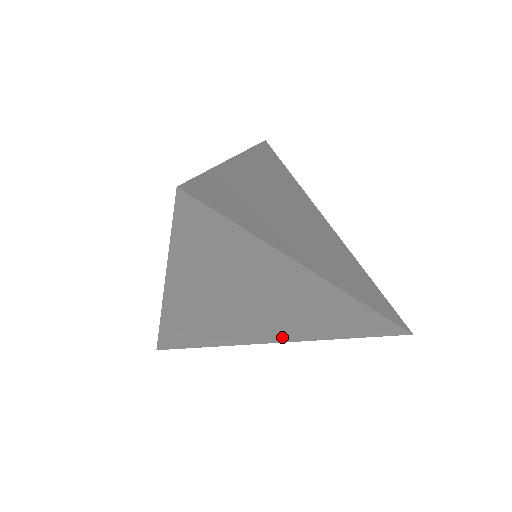
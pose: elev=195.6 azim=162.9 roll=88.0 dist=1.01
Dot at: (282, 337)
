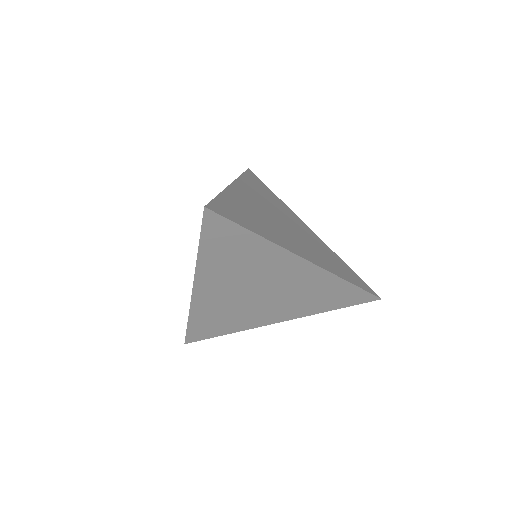
Dot at: (284, 316)
